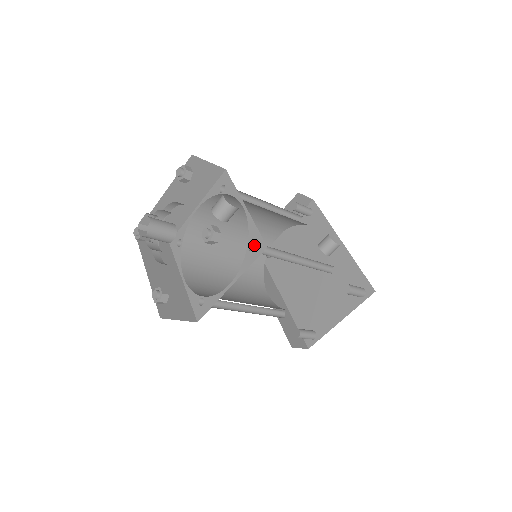
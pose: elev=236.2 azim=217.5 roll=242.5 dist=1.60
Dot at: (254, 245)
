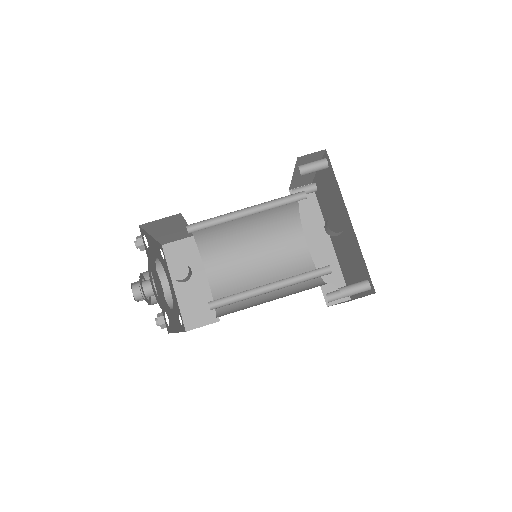
Dot at: (214, 300)
